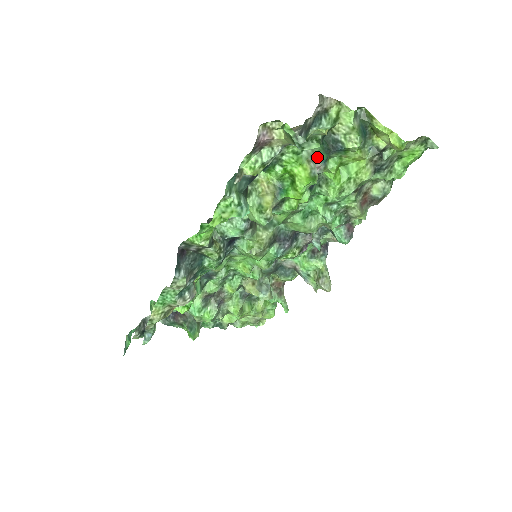
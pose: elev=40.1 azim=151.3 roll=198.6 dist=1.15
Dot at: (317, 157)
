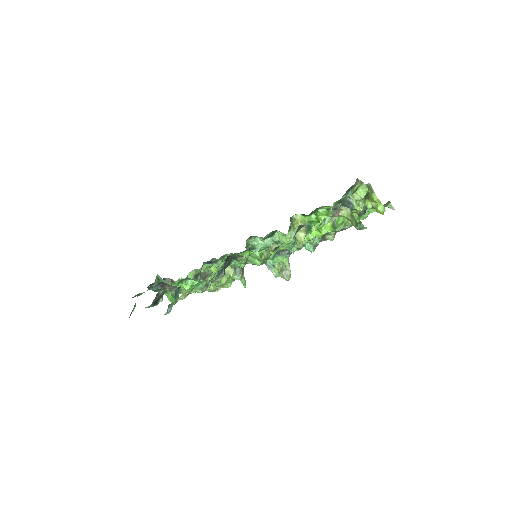
Dot at: occluded
